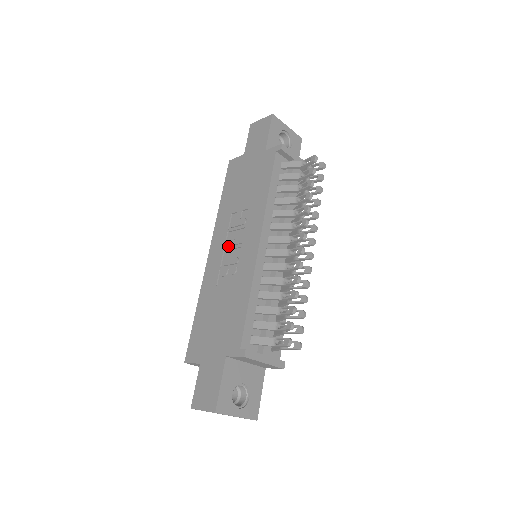
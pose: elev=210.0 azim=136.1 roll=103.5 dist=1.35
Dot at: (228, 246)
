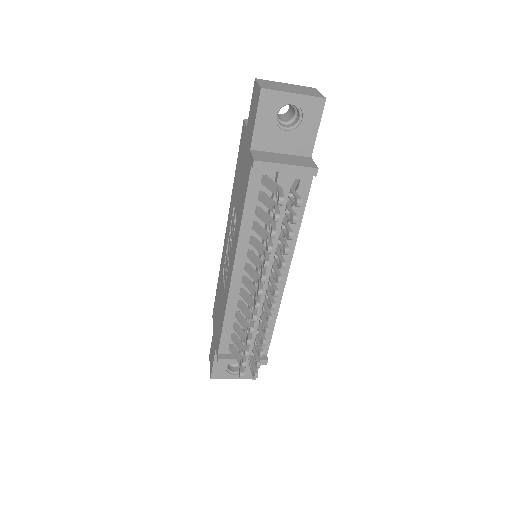
Dot at: (229, 242)
